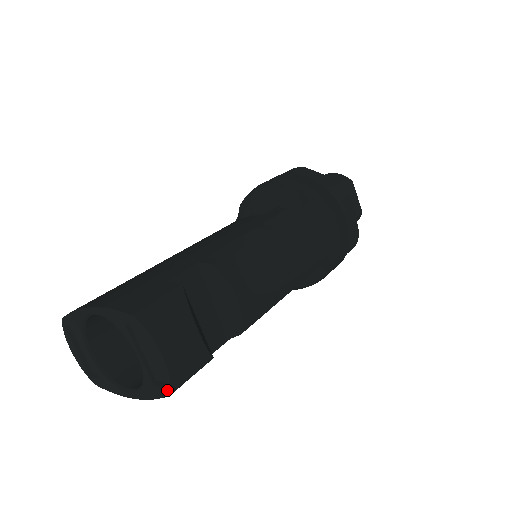
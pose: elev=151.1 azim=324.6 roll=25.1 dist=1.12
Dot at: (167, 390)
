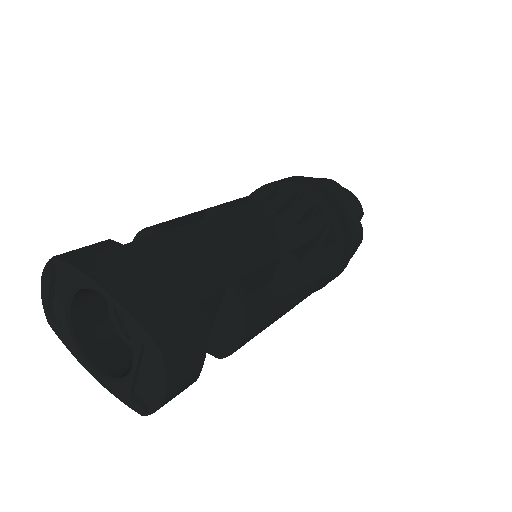
Dot at: (143, 411)
